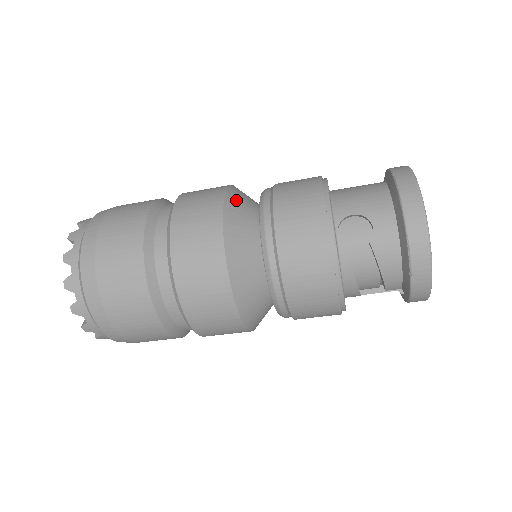
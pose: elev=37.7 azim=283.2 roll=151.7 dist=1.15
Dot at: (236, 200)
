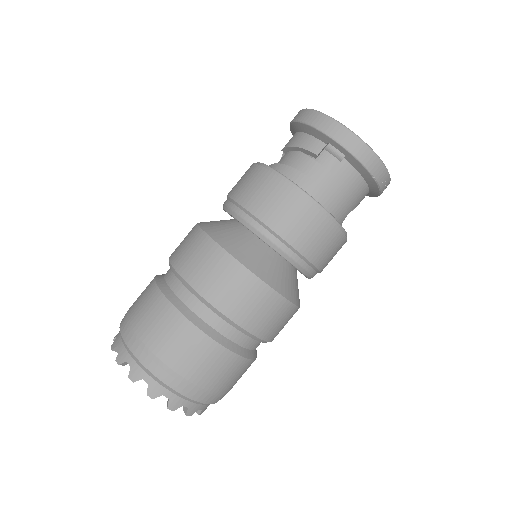
Dot at: occluded
